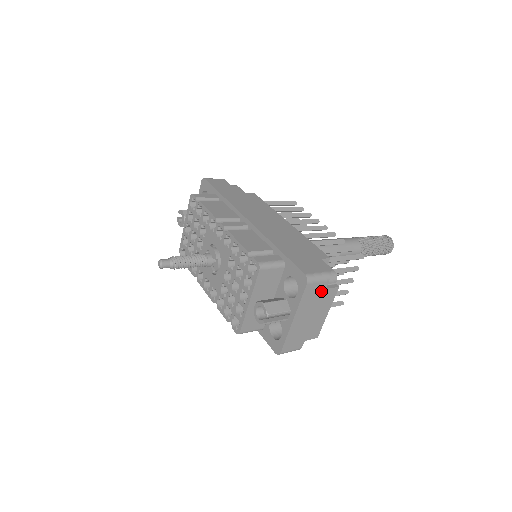
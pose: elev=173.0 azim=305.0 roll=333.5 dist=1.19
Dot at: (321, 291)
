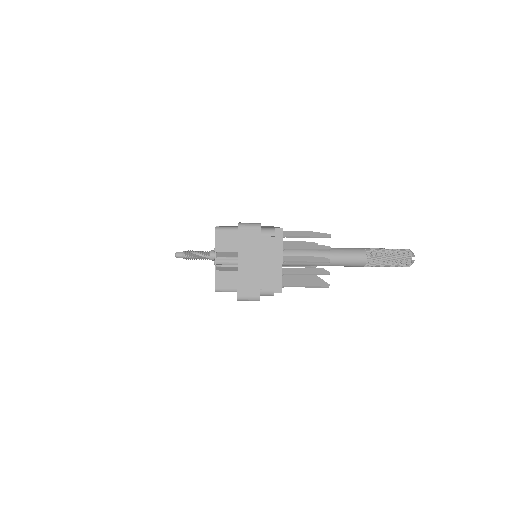
Dot at: (257, 238)
